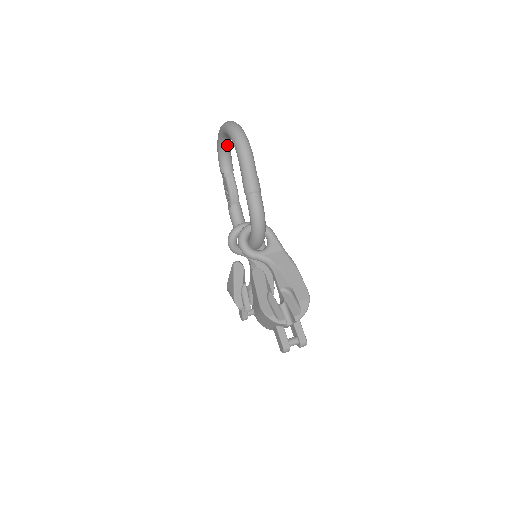
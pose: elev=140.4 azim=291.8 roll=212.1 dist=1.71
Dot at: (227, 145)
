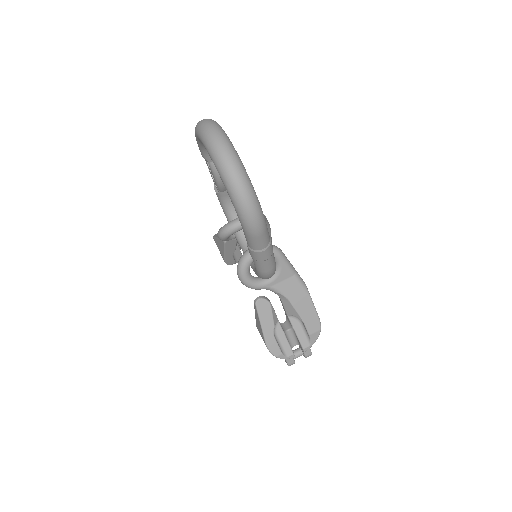
Dot at: occluded
